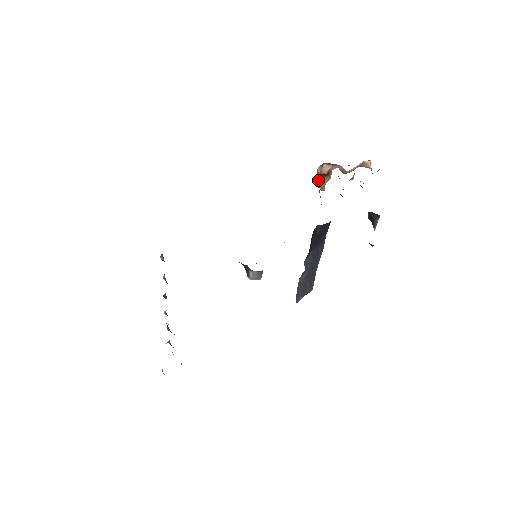
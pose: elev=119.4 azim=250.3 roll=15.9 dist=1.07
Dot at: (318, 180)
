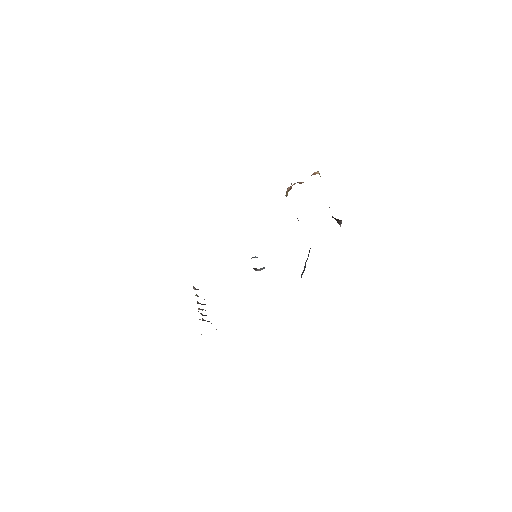
Dot at: occluded
